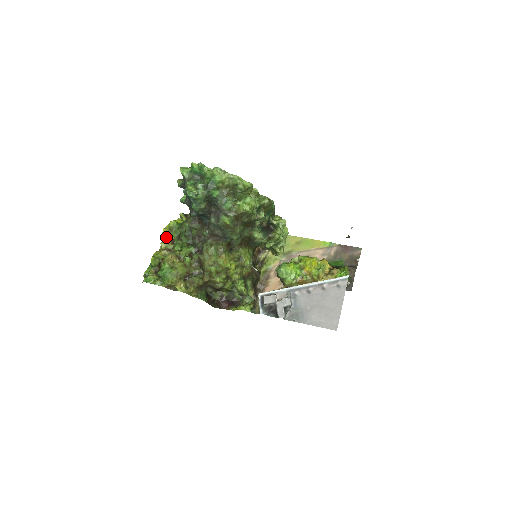
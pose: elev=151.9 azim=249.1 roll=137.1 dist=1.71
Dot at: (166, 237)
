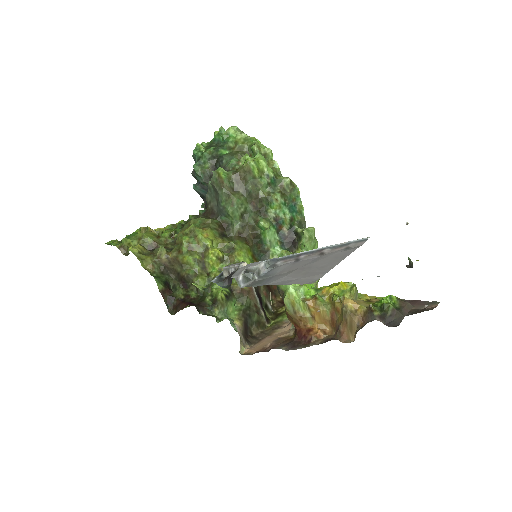
Dot at: occluded
